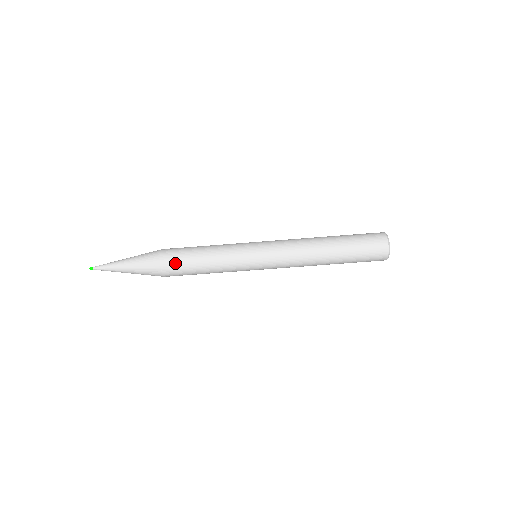
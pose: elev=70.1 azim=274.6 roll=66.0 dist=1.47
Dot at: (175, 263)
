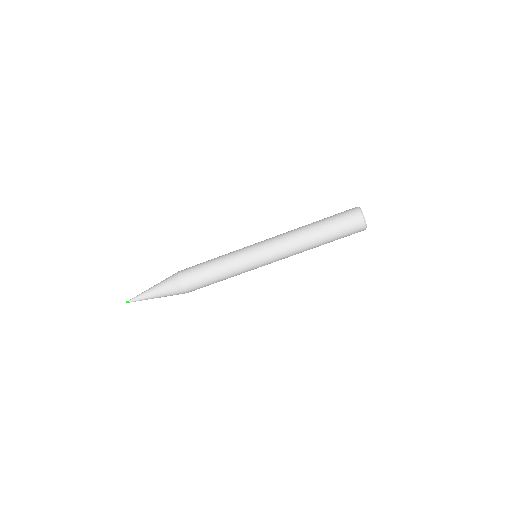
Dot at: (191, 279)
